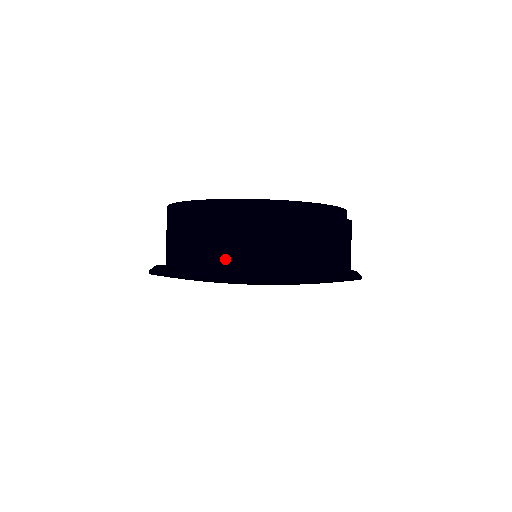
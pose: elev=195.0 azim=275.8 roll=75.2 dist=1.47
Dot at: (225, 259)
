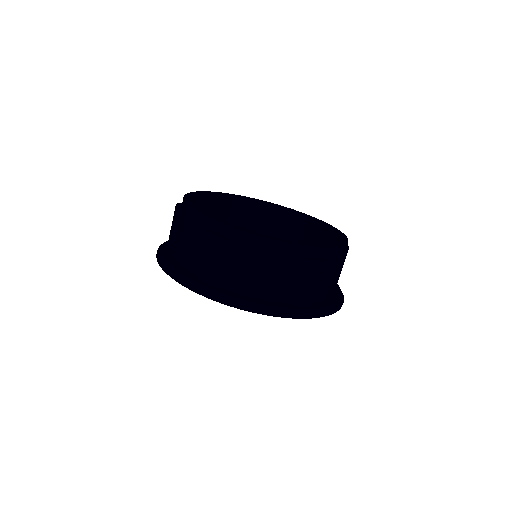
Dot at: (186, 260)
